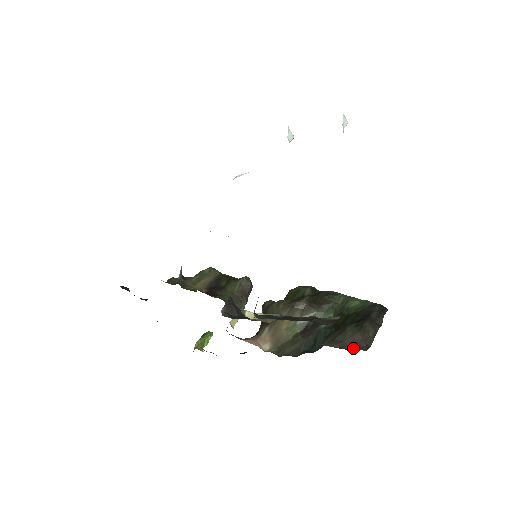
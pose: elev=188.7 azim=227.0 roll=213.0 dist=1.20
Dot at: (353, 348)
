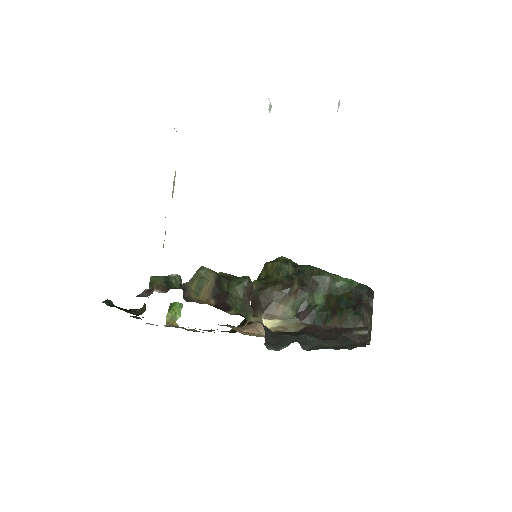
Dot at: occluded
